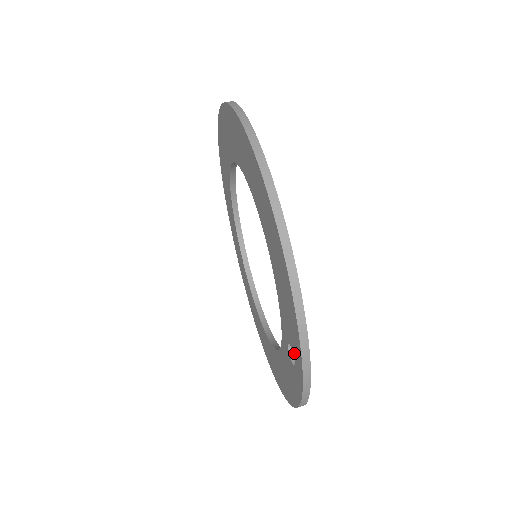
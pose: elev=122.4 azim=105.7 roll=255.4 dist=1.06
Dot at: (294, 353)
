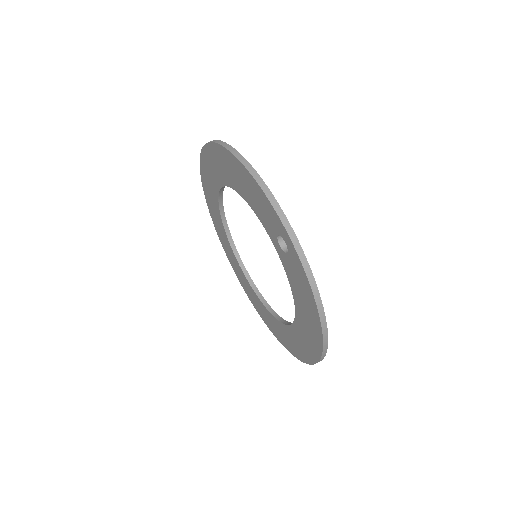
Dot at: (278, 231)
